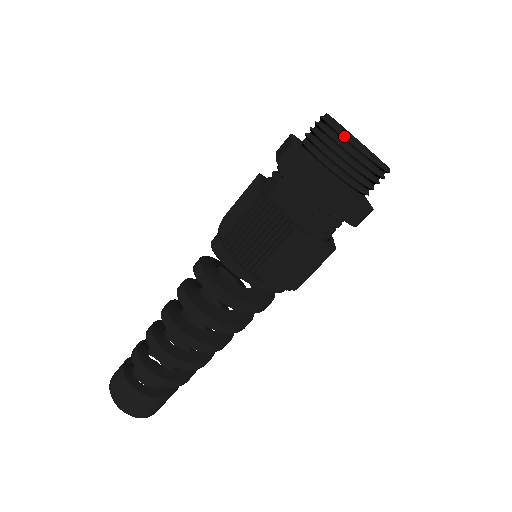
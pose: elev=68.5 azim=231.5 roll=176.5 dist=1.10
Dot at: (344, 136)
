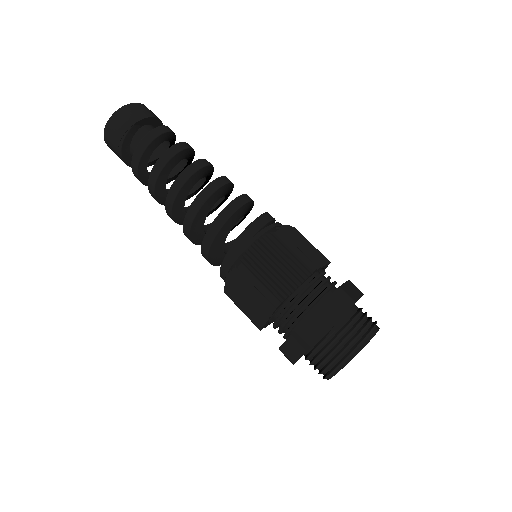
Dot at: (329, 375)
